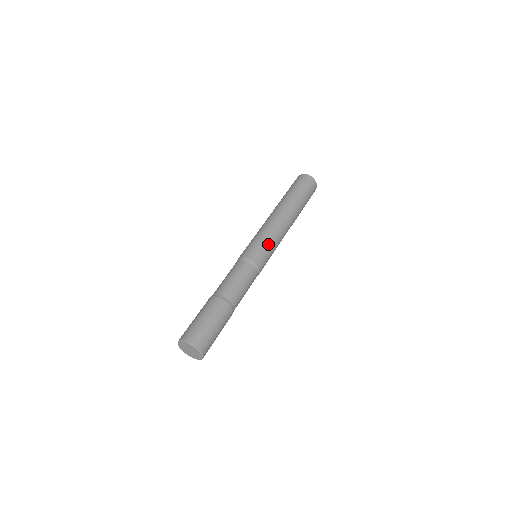
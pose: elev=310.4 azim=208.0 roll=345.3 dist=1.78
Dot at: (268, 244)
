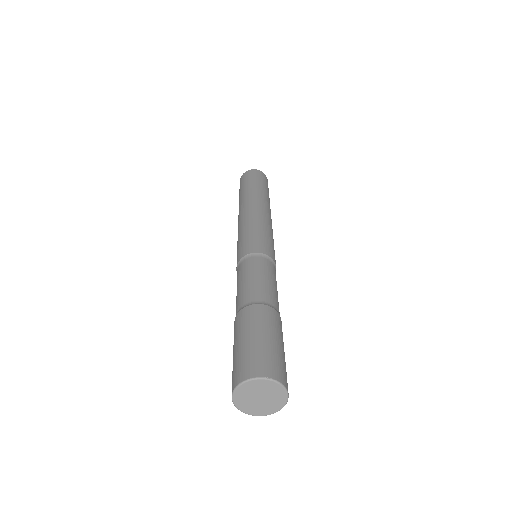
Dot at: (249, 232)
